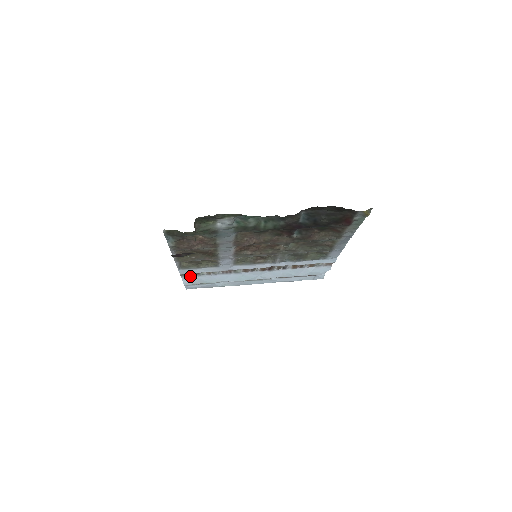
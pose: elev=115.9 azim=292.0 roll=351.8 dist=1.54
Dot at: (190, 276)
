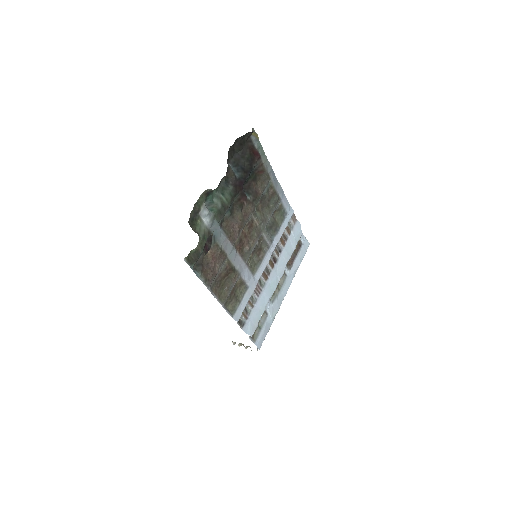
Dot at: (246, 323)
